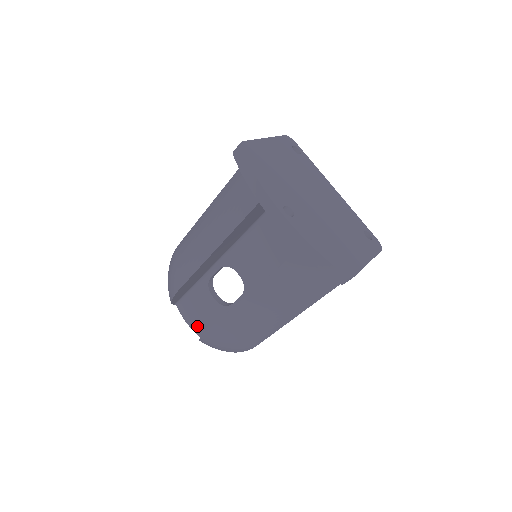
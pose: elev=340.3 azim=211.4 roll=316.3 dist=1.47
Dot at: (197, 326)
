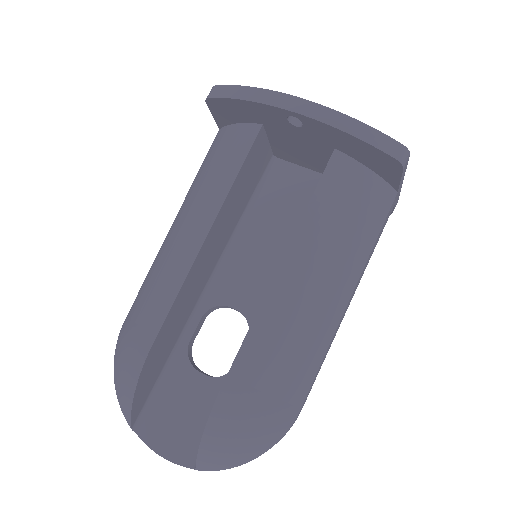
Dot at: (182, 448)
